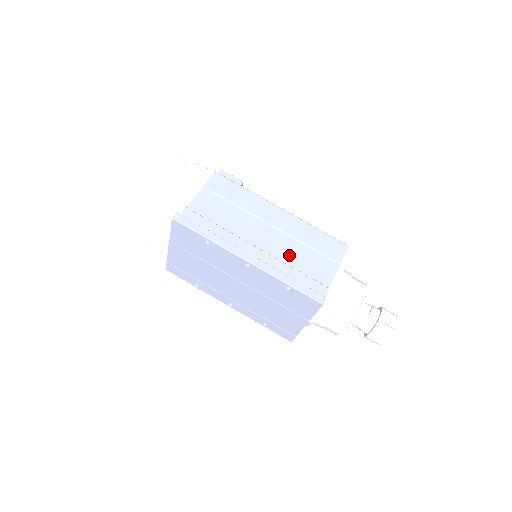
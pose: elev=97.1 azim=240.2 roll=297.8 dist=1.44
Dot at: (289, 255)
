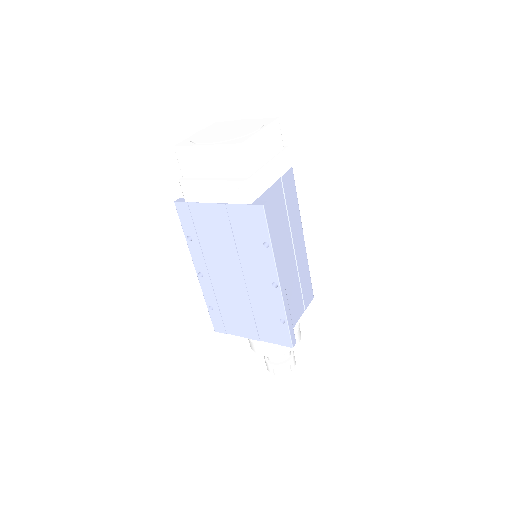
Dot at: (290, 286)
